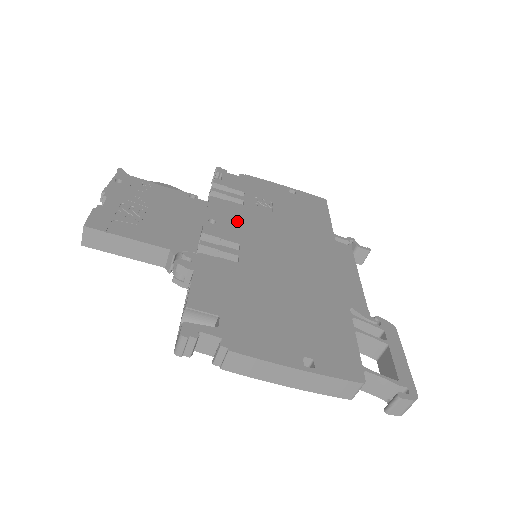
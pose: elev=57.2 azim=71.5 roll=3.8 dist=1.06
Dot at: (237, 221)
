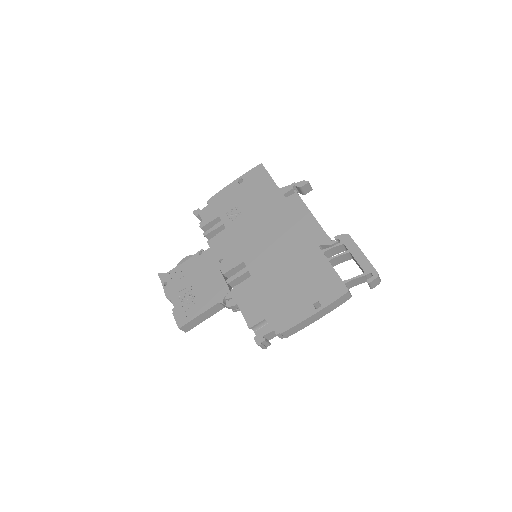
Dot at: (231, 246)
